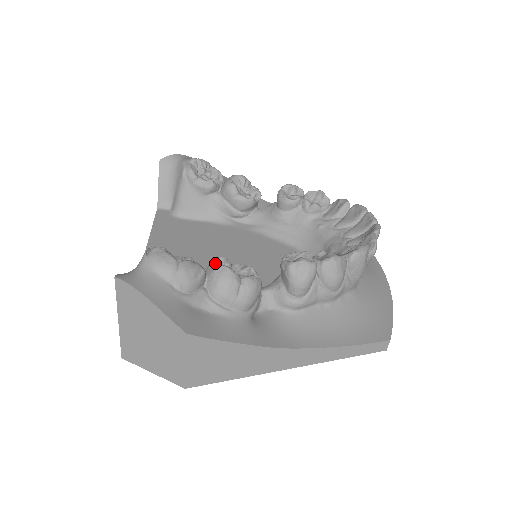
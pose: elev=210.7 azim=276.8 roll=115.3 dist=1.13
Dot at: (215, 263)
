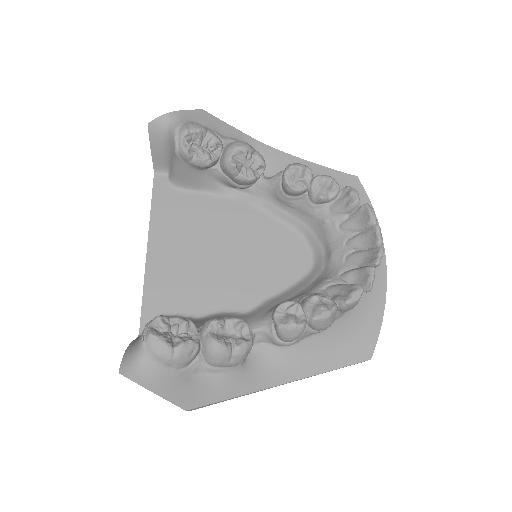
Dot at: (208, 333)
